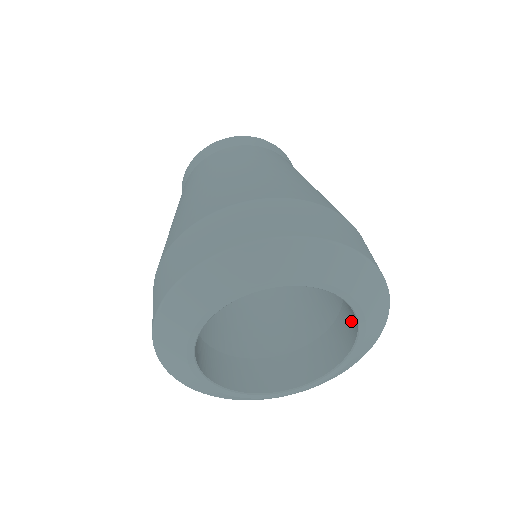
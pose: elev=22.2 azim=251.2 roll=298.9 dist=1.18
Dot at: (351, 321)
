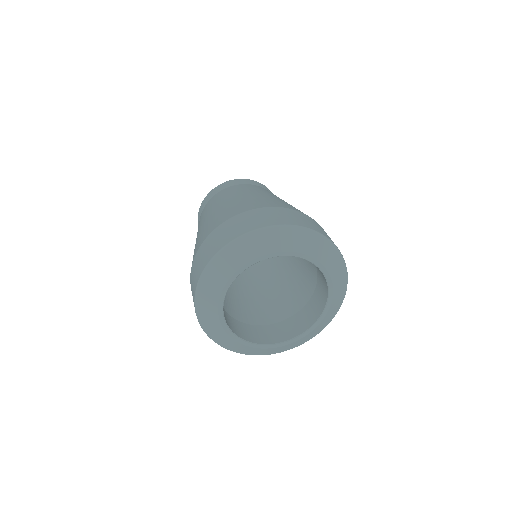
Dot at: (322, 296)
